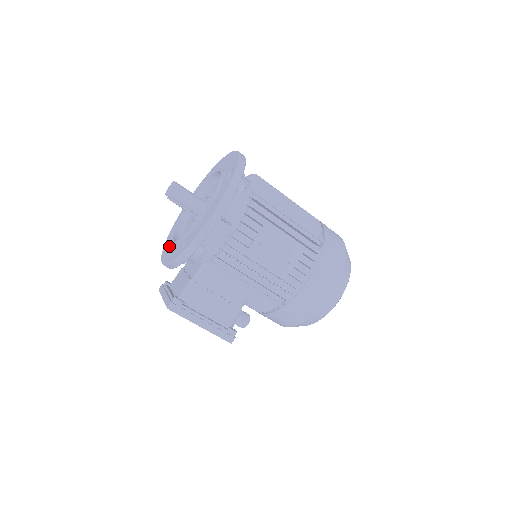
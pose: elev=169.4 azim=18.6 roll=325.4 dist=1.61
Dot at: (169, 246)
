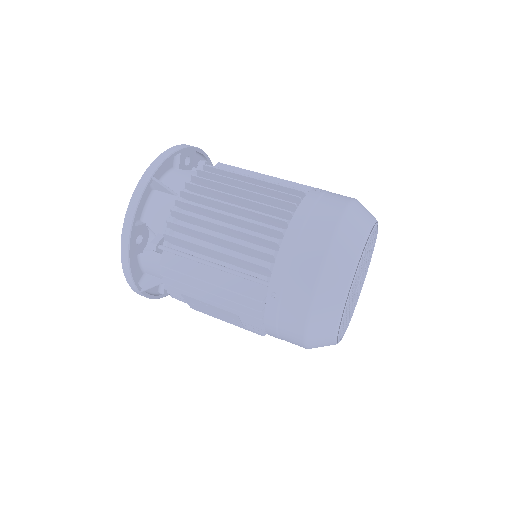
Dot at: occluded
